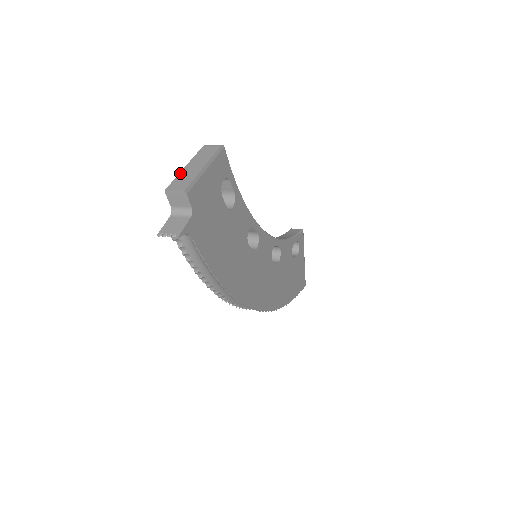
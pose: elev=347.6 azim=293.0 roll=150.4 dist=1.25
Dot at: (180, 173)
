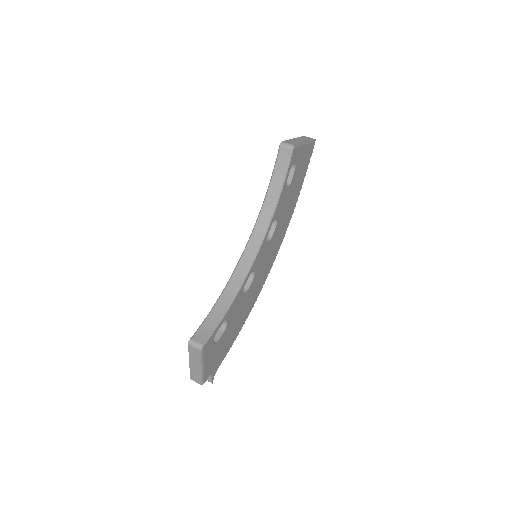
Dot at: (190, 369)
